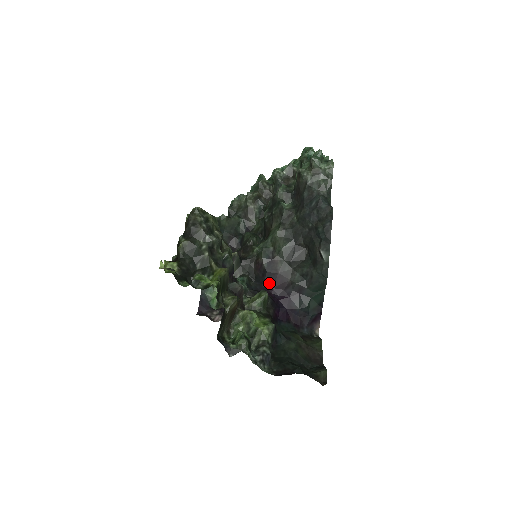
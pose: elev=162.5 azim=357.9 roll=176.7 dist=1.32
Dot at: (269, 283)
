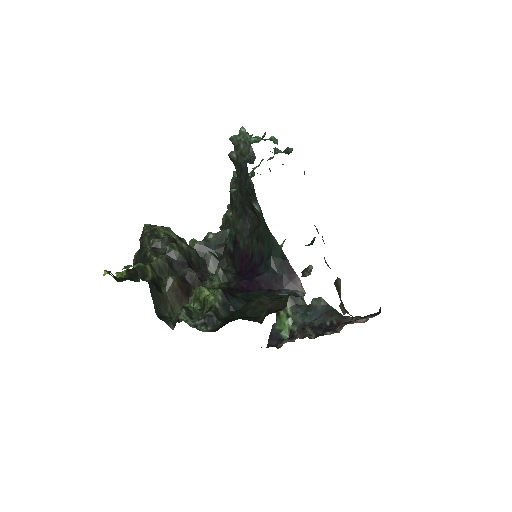
Dot at: (239, 264)
